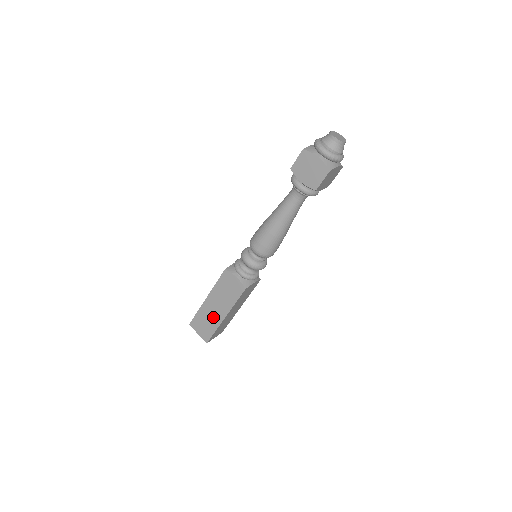
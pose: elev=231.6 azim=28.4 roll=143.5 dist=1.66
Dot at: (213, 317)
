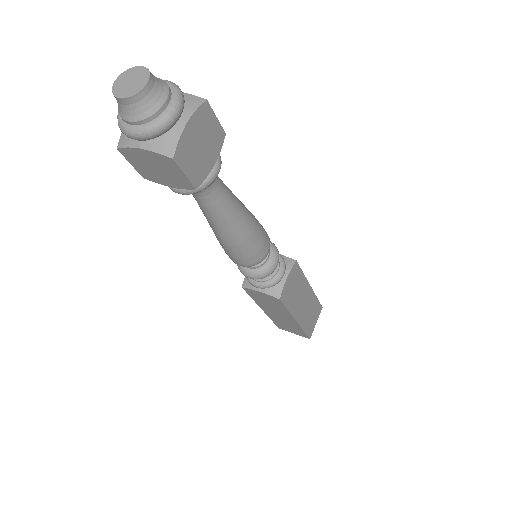
Dot at: (287, 322)
